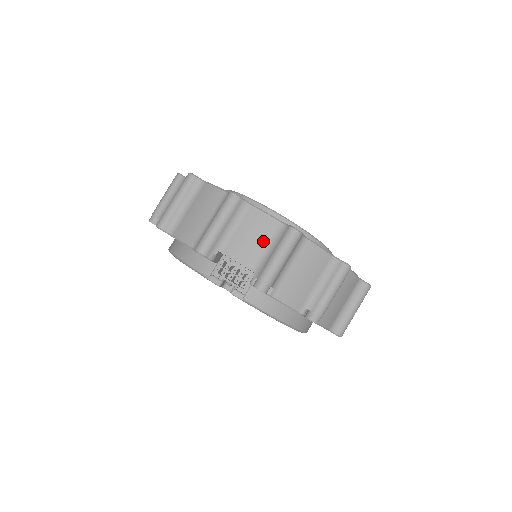
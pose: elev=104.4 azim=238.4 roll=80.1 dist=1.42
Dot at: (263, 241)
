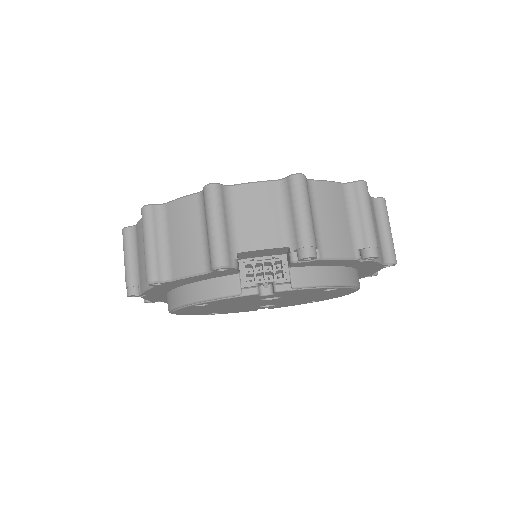
Dot at: (273, 210)
